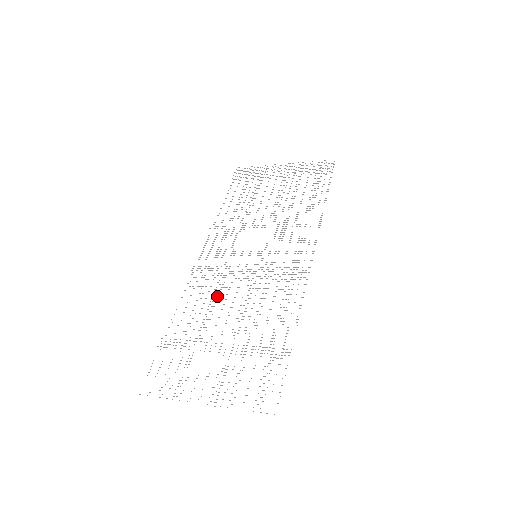
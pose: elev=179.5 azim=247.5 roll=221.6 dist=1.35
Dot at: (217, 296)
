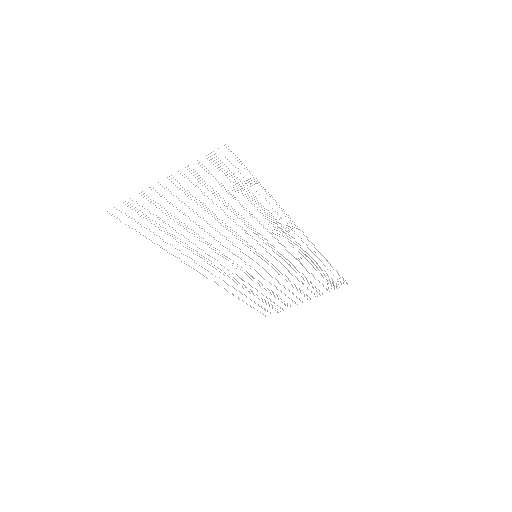
Dot at: (210, 245)
